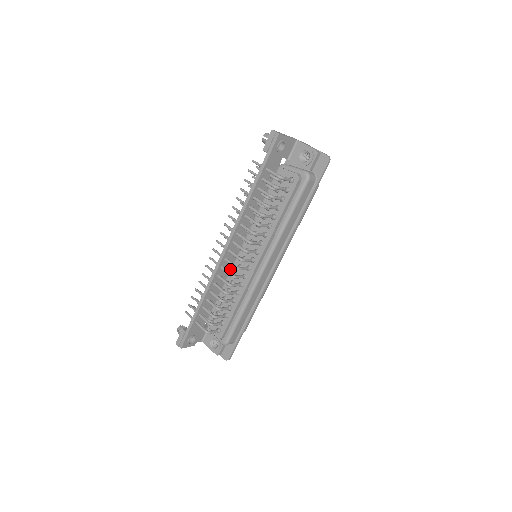
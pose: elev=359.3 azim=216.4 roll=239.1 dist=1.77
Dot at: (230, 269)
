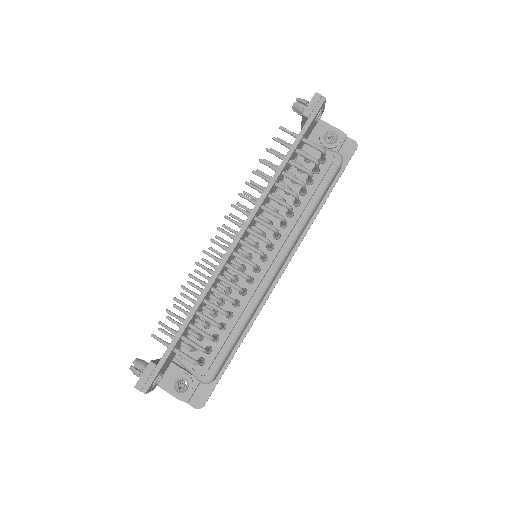
Dot at: occluded
